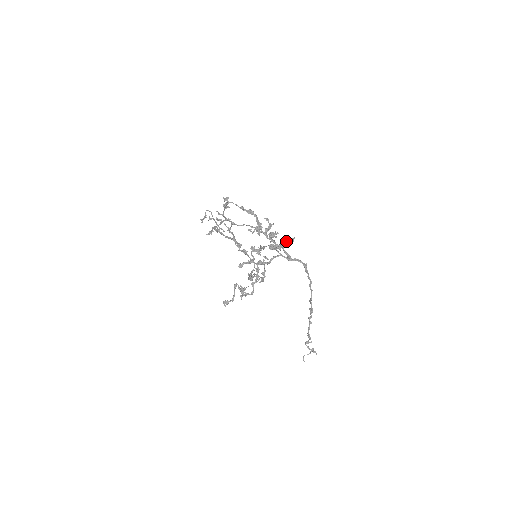
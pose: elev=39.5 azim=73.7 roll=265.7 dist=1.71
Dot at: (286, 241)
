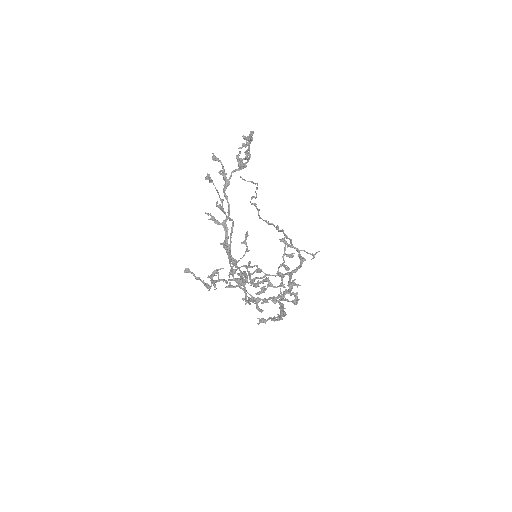
Dot at: occluded
